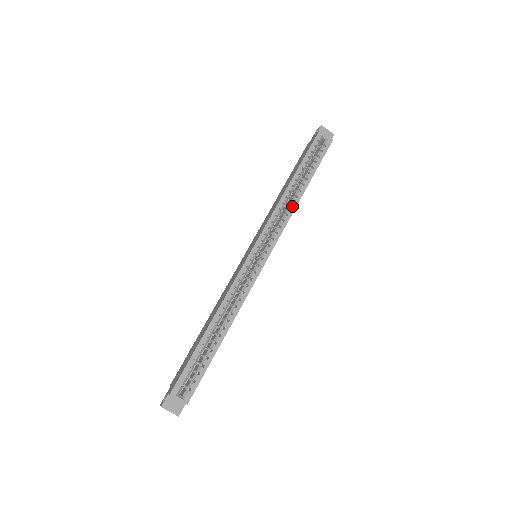
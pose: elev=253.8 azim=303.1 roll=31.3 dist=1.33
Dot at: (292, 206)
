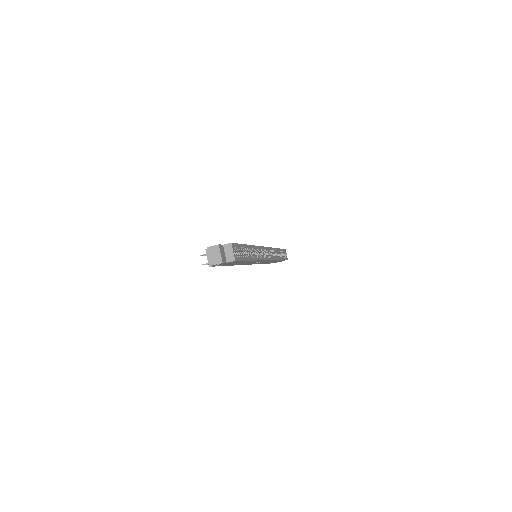
Dot at: (277, 257)
